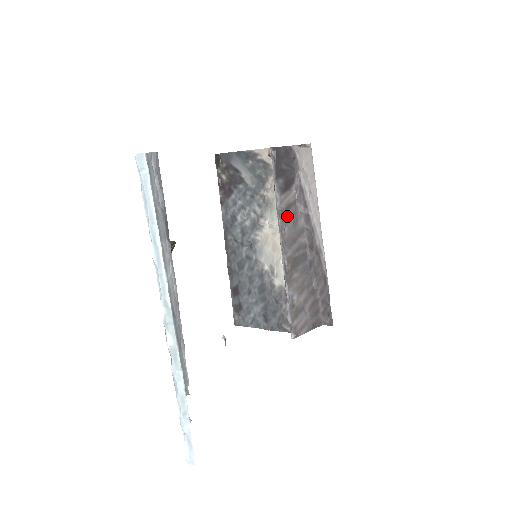
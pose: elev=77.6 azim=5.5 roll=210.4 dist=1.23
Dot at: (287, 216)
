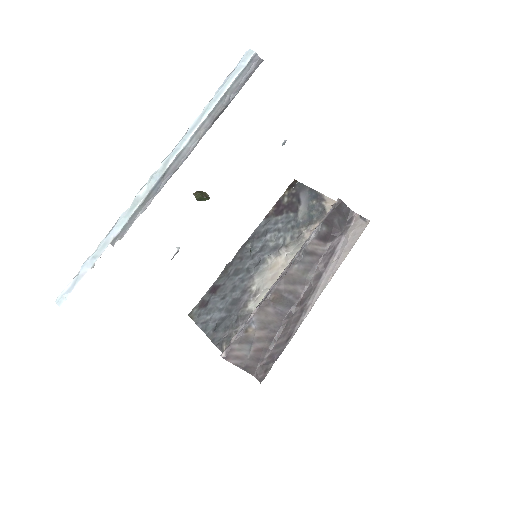
Dot at: (305, 258)
